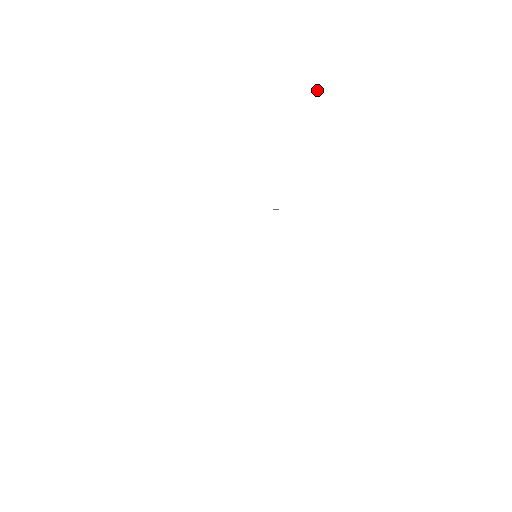
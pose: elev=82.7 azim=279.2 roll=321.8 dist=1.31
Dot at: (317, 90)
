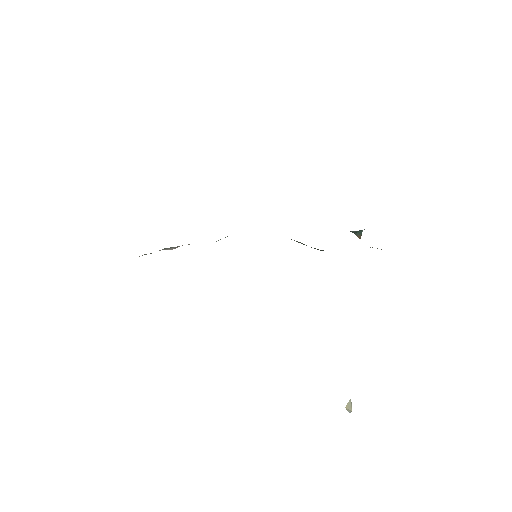
Dot at: (350, 403)
